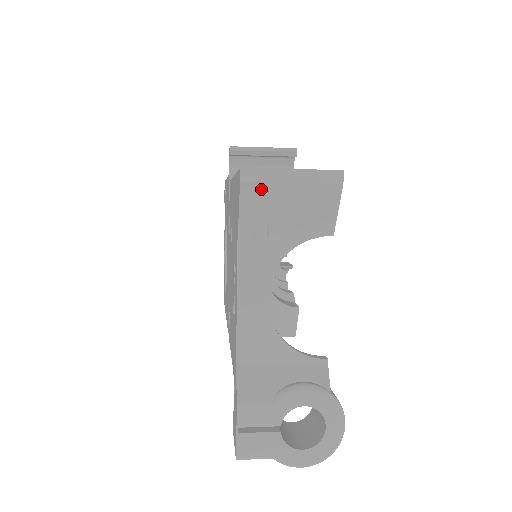
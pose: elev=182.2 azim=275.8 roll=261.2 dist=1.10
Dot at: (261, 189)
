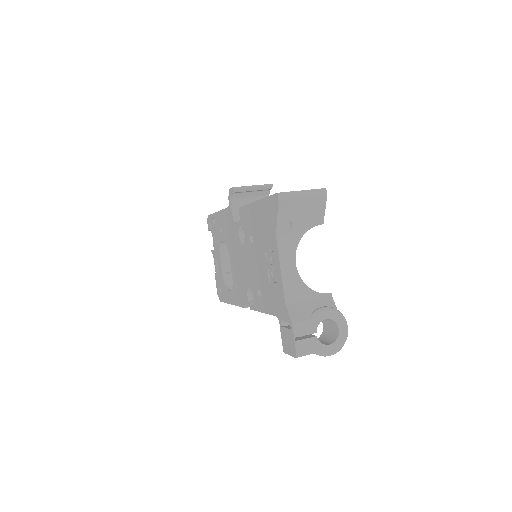
Dot at: (288, 203)
